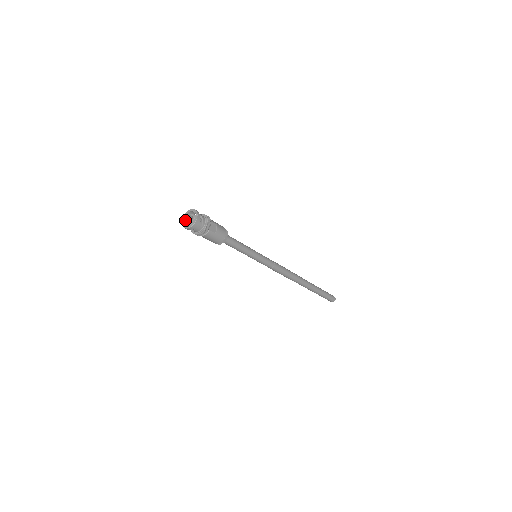
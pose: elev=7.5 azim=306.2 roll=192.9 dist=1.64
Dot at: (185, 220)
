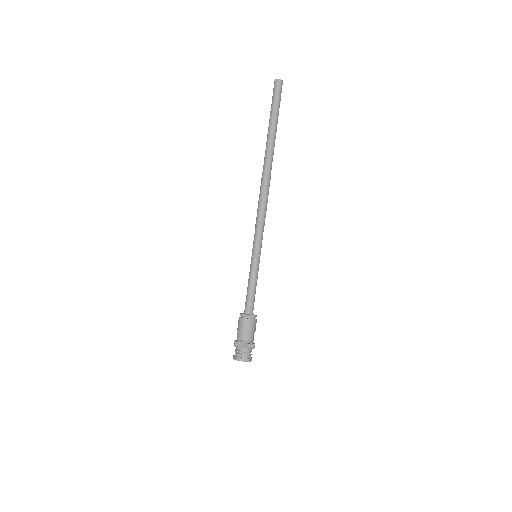
Dot at: occluded
